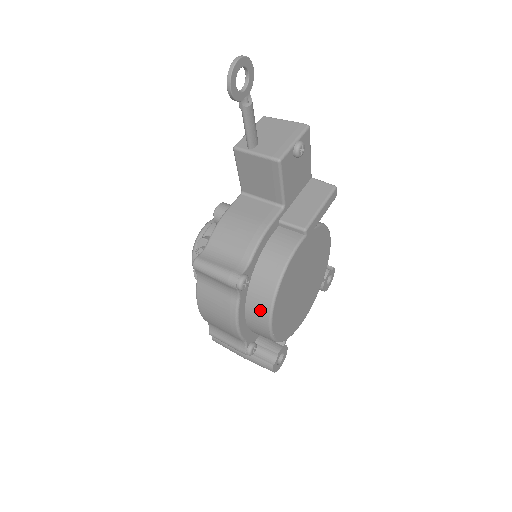
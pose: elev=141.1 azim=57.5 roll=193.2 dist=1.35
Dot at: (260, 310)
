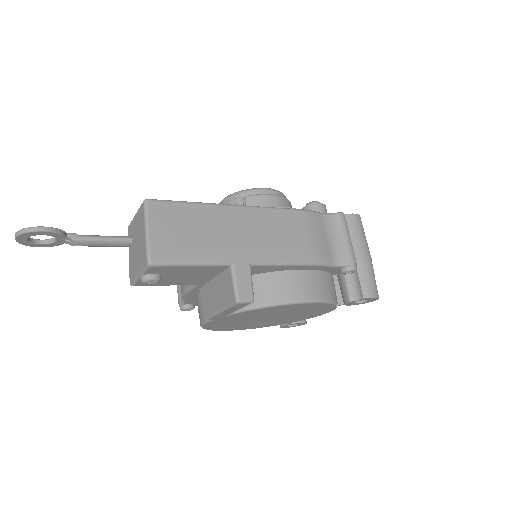
Dot at: occluded
